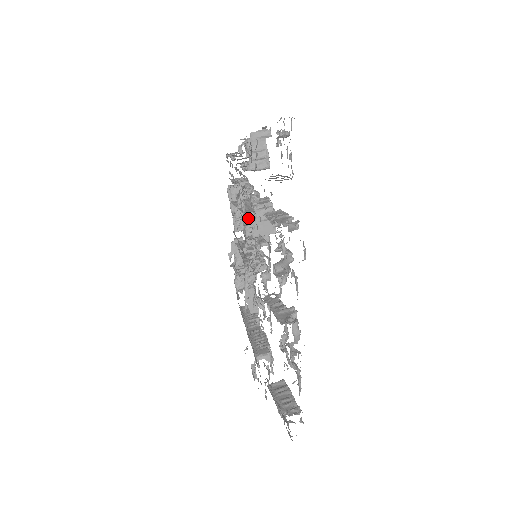
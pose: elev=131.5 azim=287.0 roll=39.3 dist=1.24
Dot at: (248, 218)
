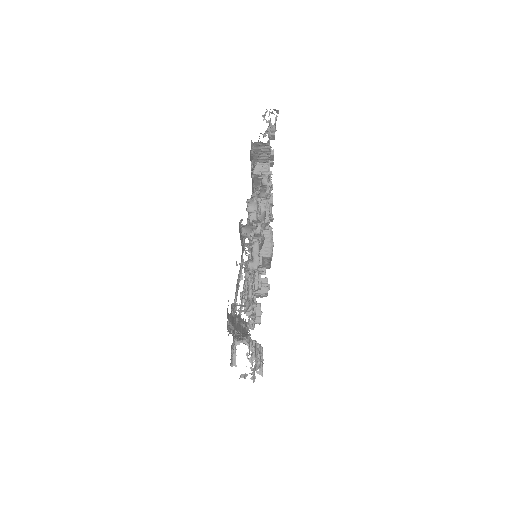
Dot at: occluded
